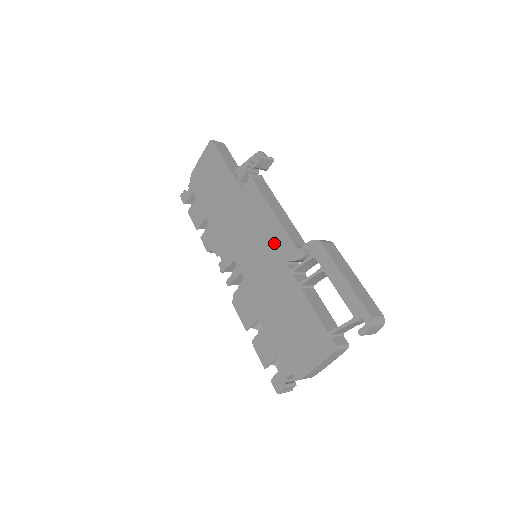
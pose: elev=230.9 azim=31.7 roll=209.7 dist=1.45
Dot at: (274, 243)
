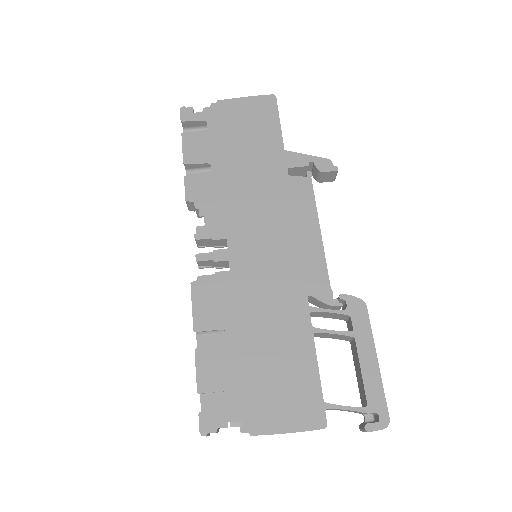
Dot at: (303, 264)
